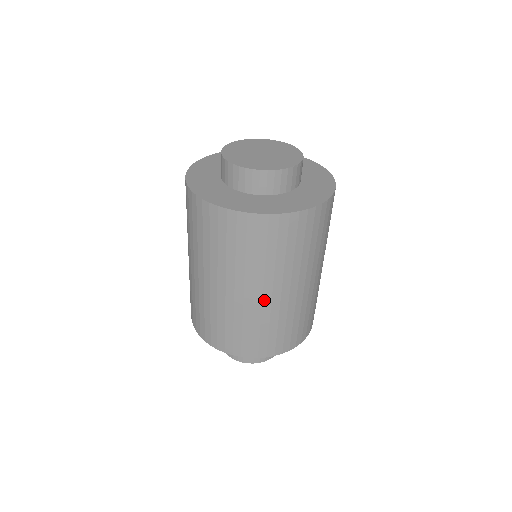
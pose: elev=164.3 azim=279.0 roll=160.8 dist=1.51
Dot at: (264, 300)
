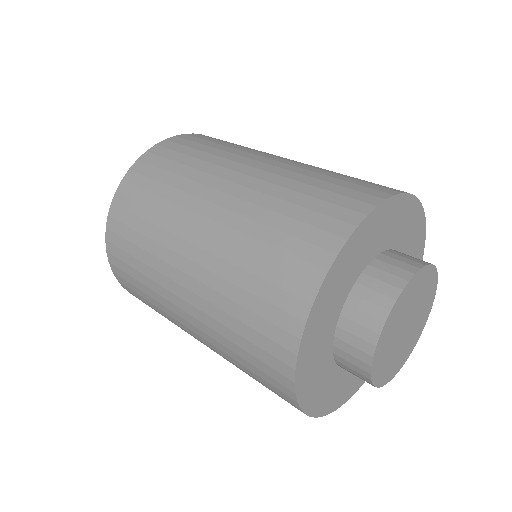
Dot at: occluded
